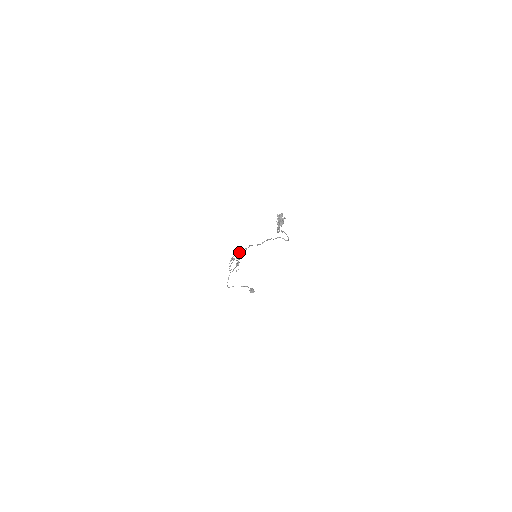
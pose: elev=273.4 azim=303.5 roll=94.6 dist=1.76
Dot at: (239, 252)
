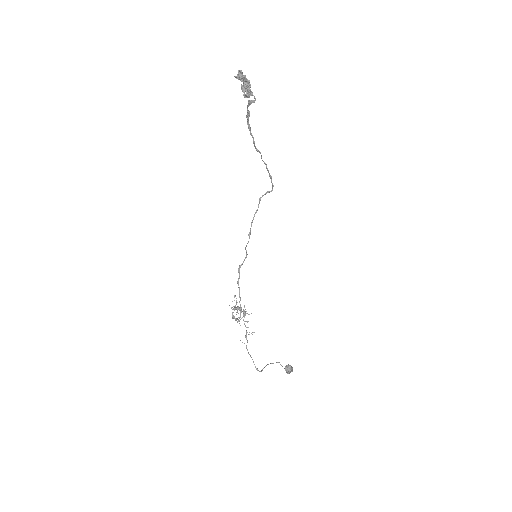
Dot at: (234, 296)
